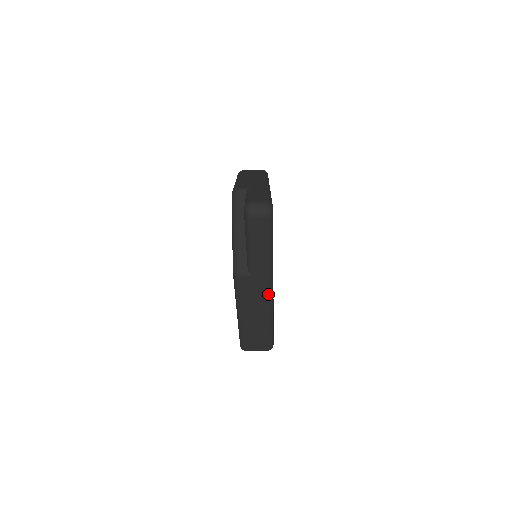
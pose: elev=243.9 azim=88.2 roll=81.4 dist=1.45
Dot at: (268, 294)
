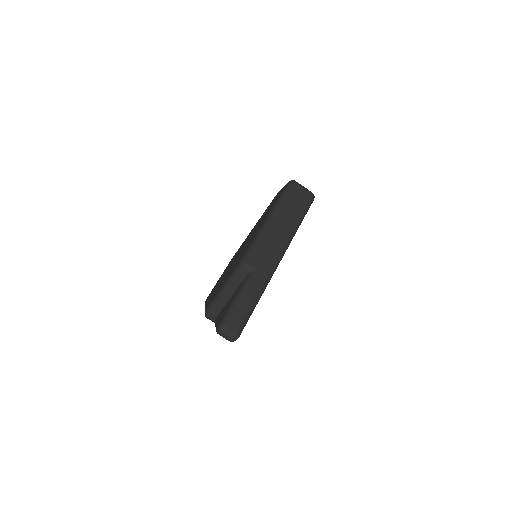
Dot at: occluded
